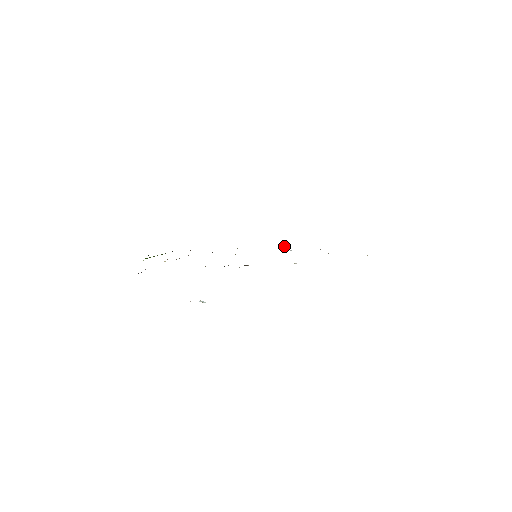
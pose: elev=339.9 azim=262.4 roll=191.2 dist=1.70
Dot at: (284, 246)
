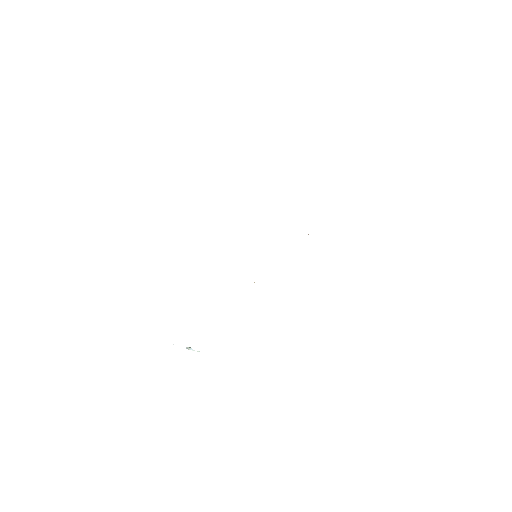
Dot at: occluded
